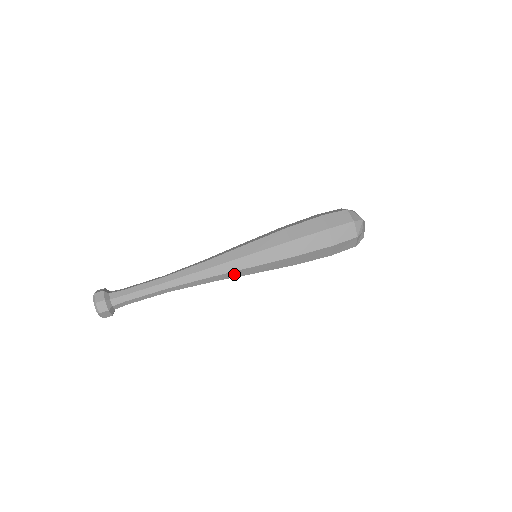
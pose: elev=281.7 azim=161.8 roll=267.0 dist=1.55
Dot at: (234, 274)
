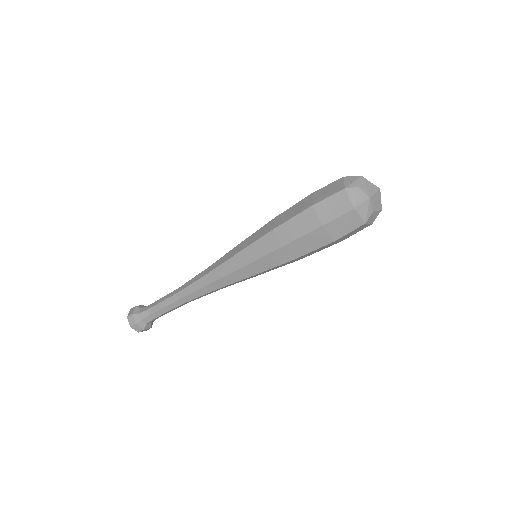
Dot at: (238, 282)
